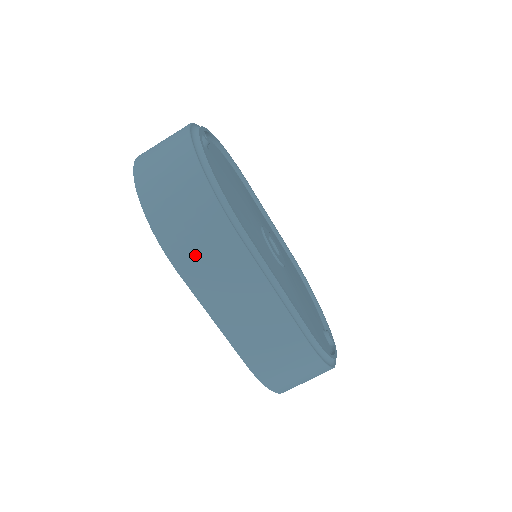
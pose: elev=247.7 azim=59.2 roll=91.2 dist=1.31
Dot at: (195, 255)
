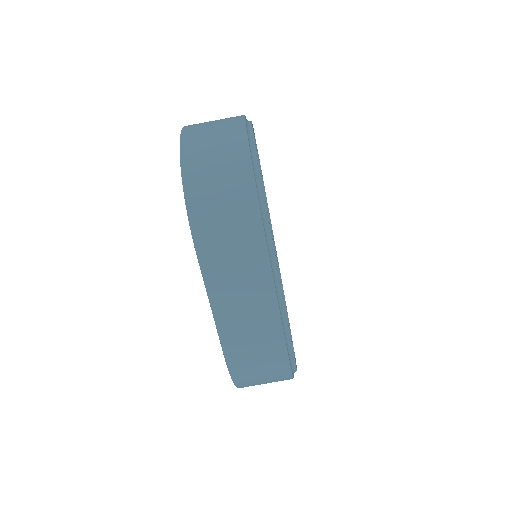
Dot at: (219, 244)
